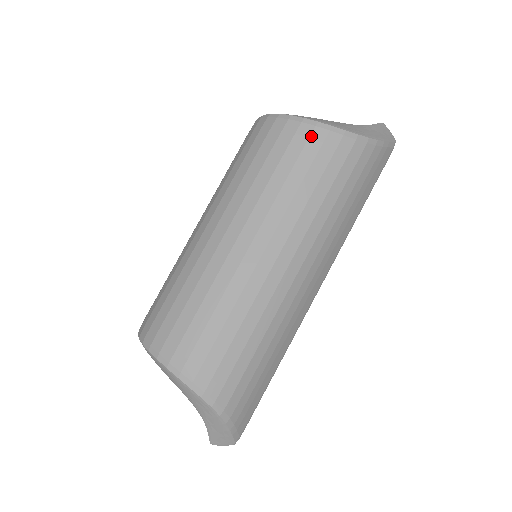
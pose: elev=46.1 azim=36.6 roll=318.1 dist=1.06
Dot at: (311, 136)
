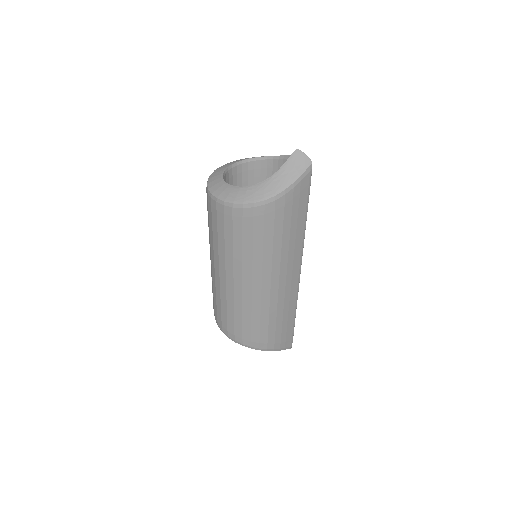
Dot at: (233, 215)
